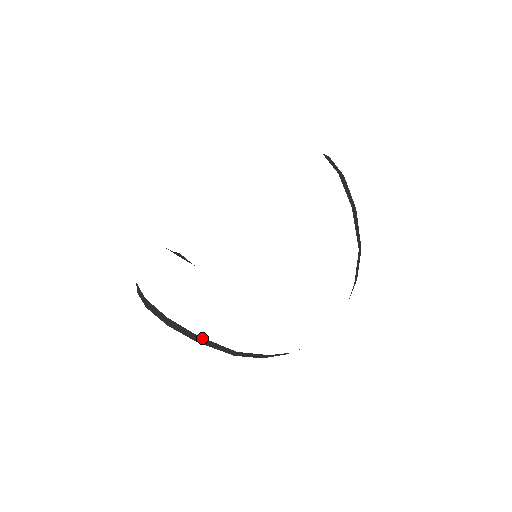
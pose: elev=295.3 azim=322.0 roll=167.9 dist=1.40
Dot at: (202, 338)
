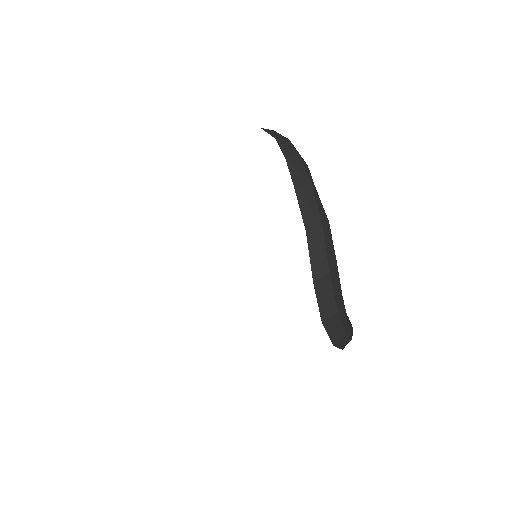
Dot at: occluded
